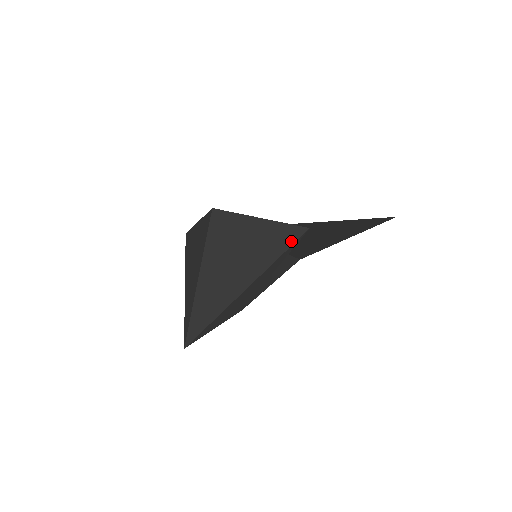
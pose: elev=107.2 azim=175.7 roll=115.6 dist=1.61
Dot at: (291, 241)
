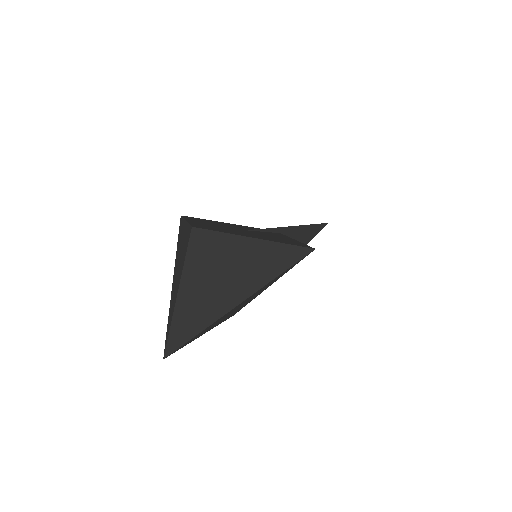
Dot at: (290, 263)
